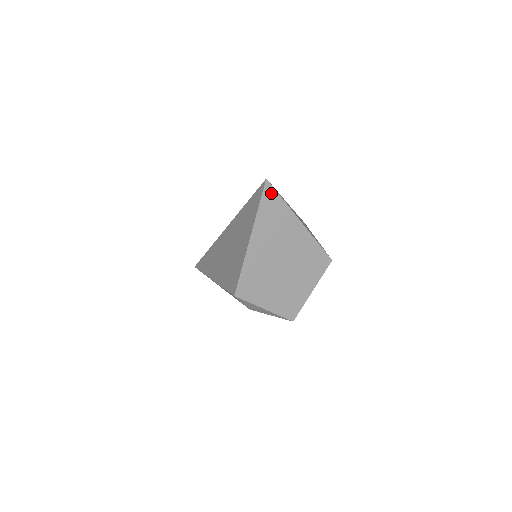
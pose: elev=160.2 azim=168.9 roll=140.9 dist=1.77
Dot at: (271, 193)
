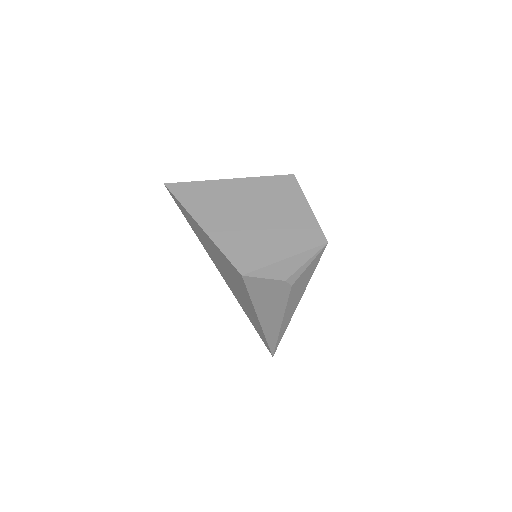
Dot at: (179, 187)
